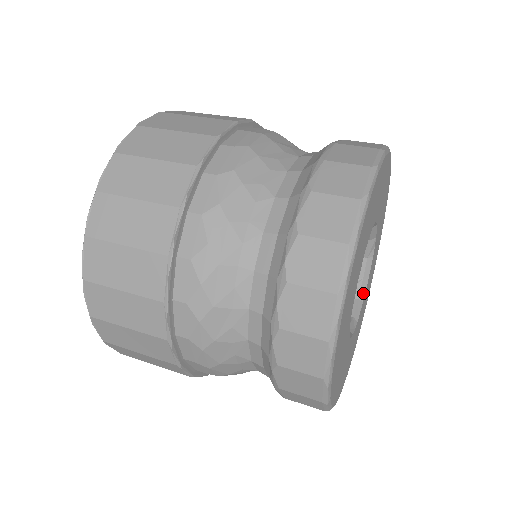
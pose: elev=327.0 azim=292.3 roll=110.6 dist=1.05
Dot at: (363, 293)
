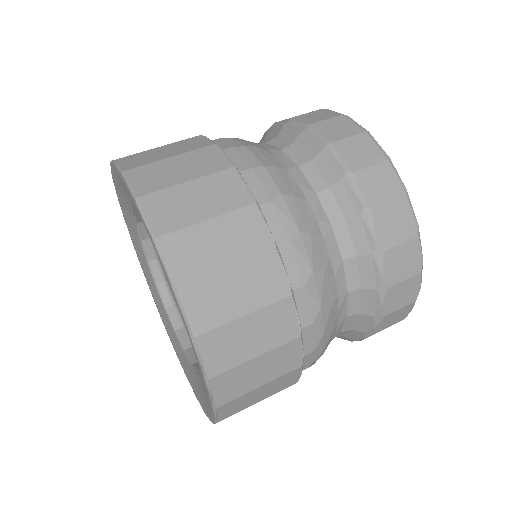
Dot at: occluded
